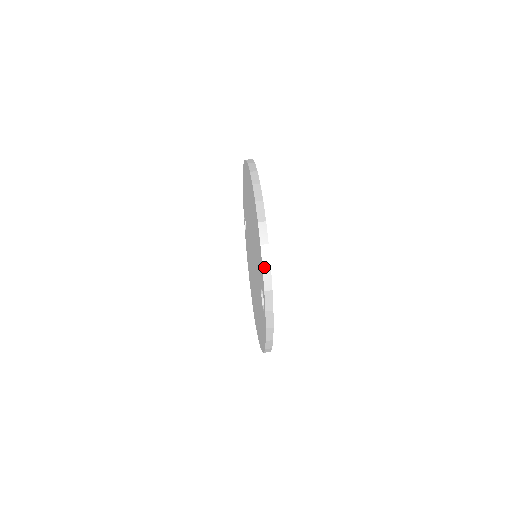
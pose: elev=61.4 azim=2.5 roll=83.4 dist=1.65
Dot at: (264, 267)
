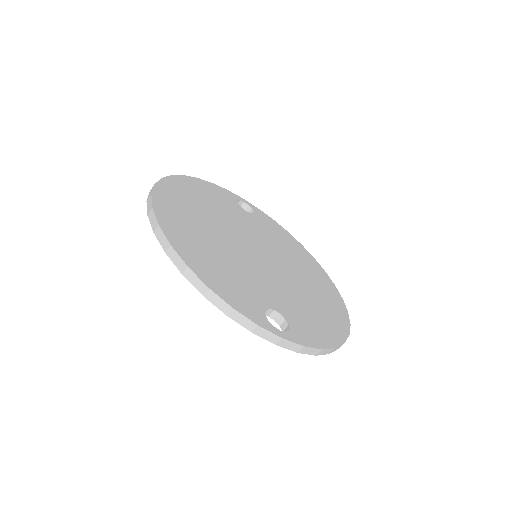
Dot at: (227, 313)
